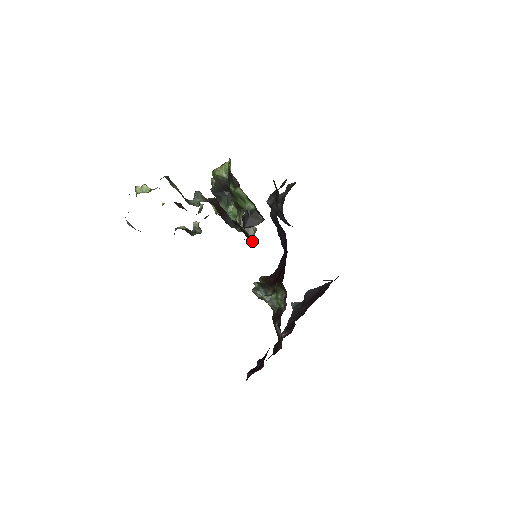
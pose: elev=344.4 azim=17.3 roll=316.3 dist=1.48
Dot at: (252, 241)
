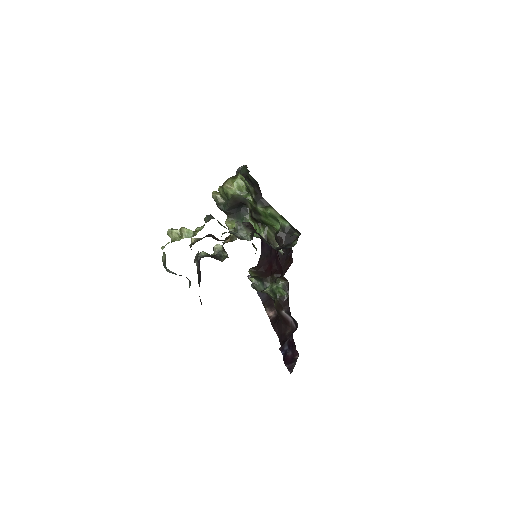
Dot at: occluded
